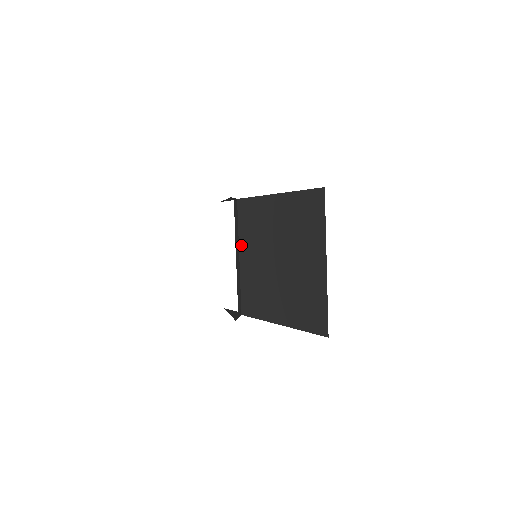
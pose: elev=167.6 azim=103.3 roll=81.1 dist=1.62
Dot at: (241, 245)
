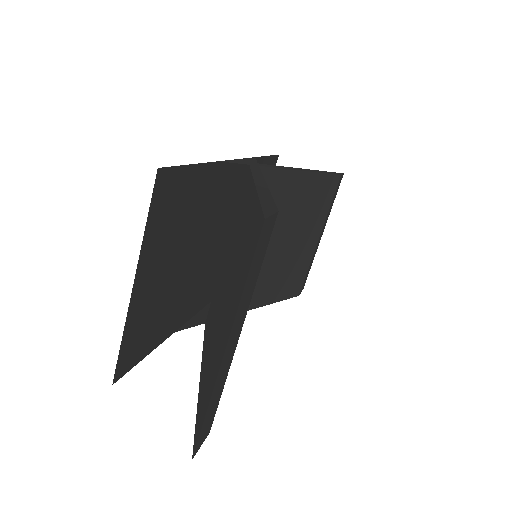
Dot at: (230, 234)
